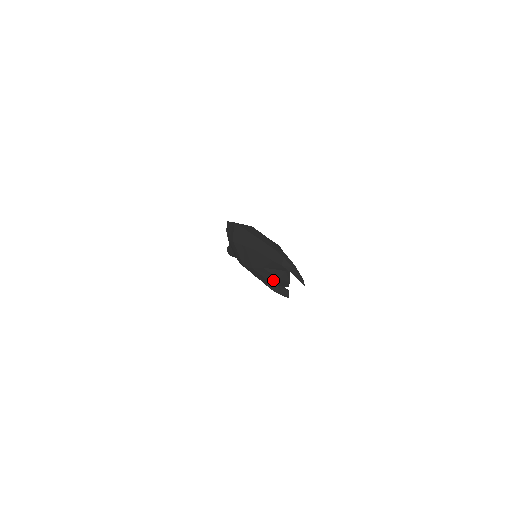
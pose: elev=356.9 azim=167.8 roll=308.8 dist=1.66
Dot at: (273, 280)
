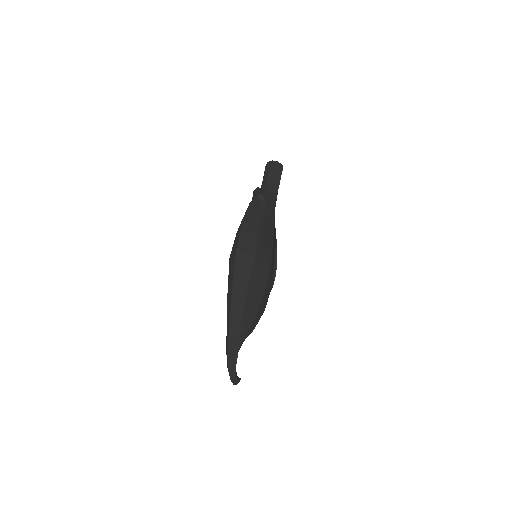
Dot at: occluded
